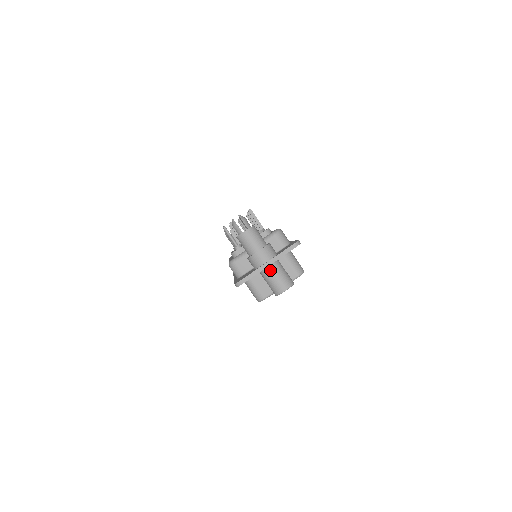
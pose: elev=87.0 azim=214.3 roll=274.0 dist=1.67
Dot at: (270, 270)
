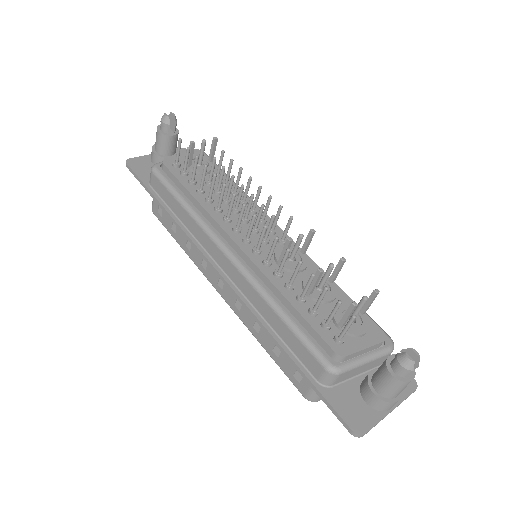
Dot at: occluded
